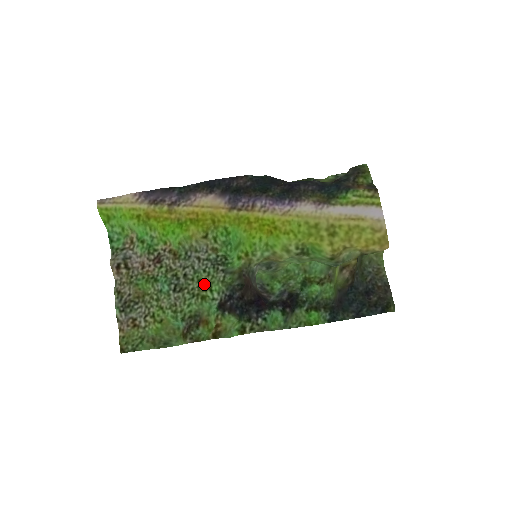
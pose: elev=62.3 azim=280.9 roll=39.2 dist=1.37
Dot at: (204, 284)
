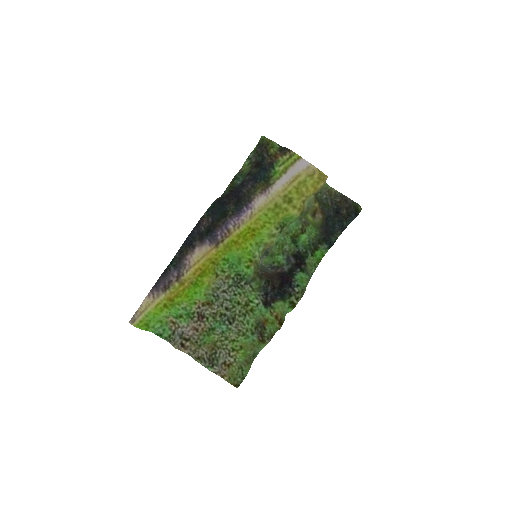
Dot at: (243, 302)
